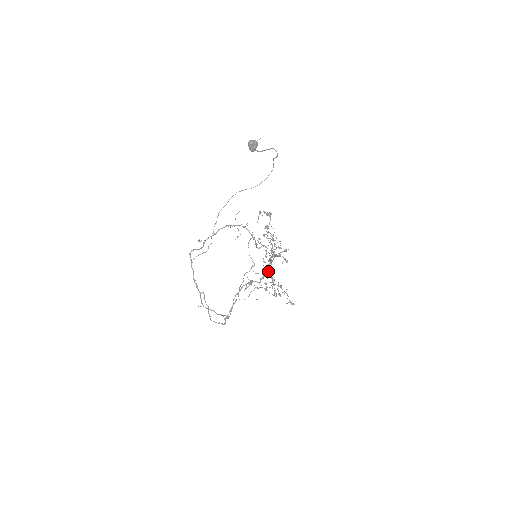
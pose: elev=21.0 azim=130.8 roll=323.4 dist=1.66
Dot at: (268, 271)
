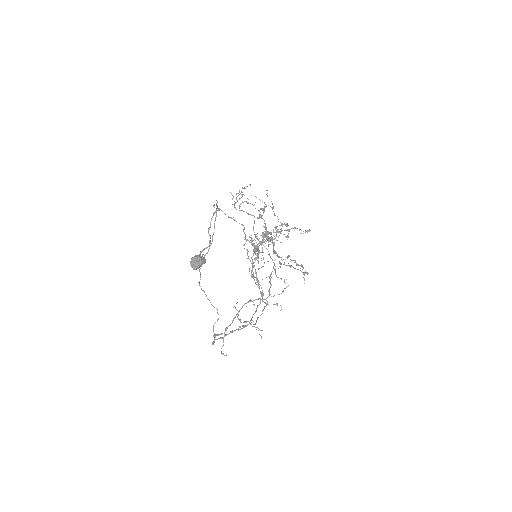
Dot at: (267, 232)
